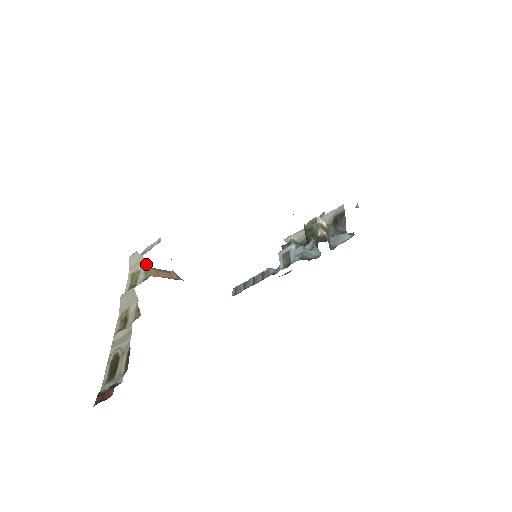
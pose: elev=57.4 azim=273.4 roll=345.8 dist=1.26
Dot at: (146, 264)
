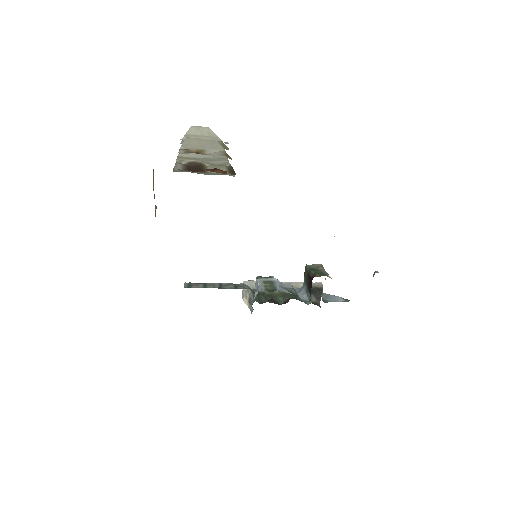
Dot at: (222, 141)
